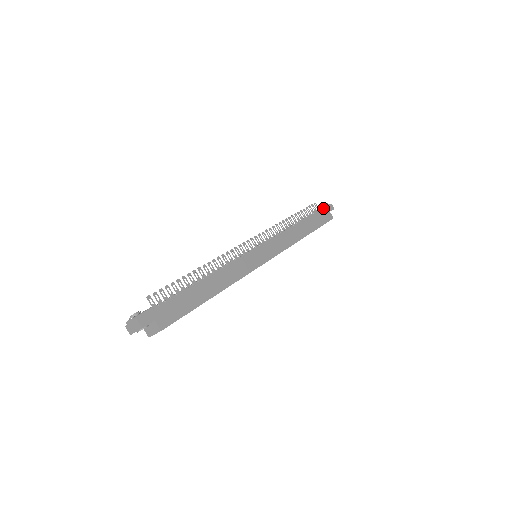
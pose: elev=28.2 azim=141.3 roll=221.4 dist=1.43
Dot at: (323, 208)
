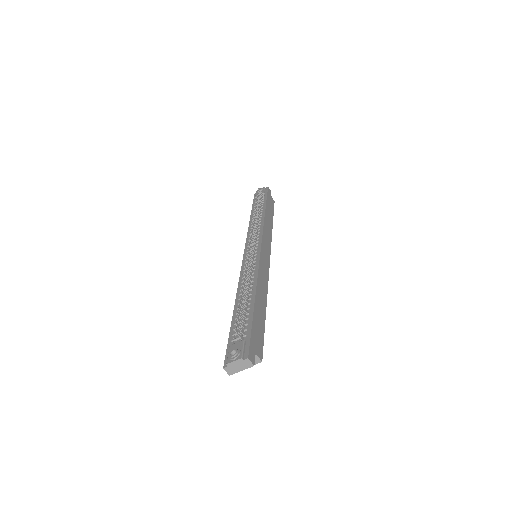
Dot at: (267, 193)
